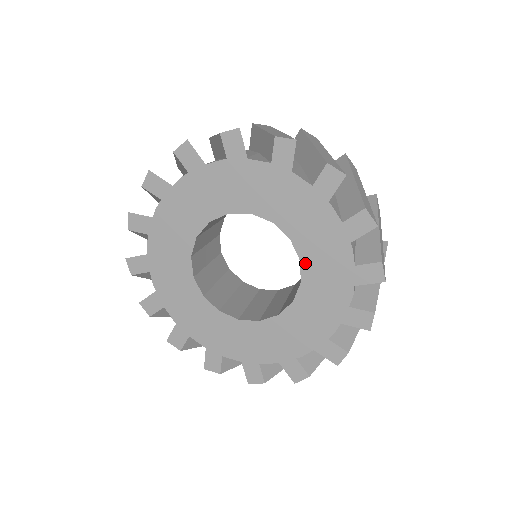
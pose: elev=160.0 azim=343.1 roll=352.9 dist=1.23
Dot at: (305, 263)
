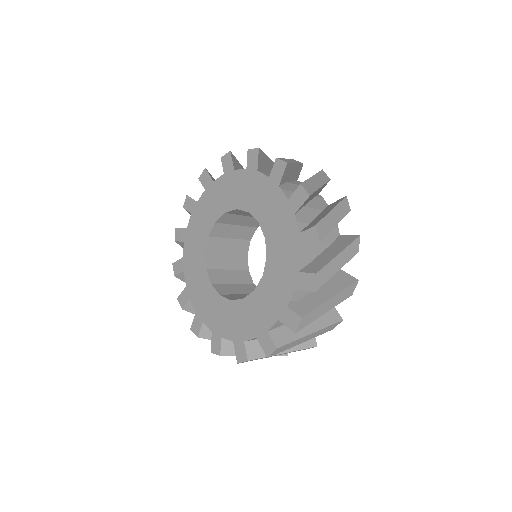
Dot at: (262, 222)
